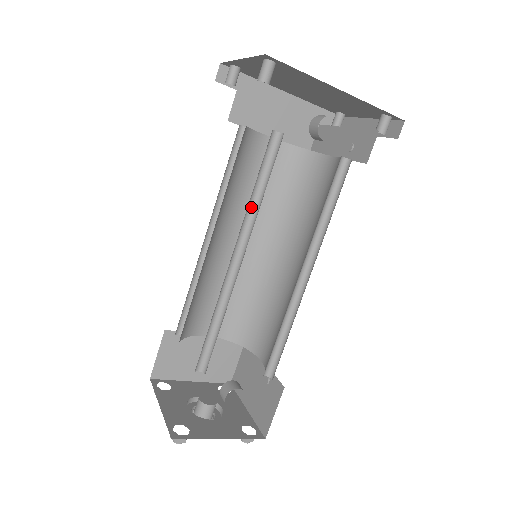
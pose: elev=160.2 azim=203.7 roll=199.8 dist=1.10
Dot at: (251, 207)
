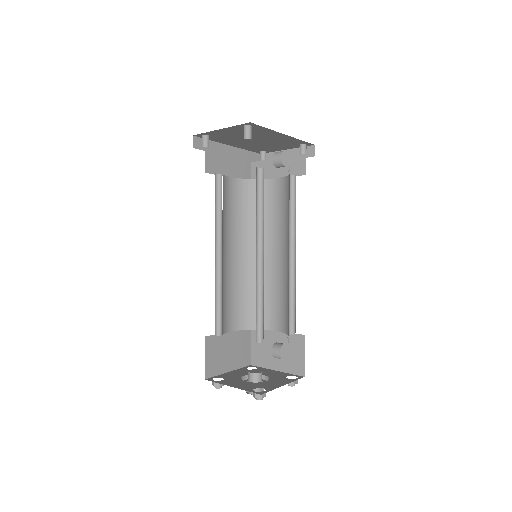
Dot at: (257, 219)
